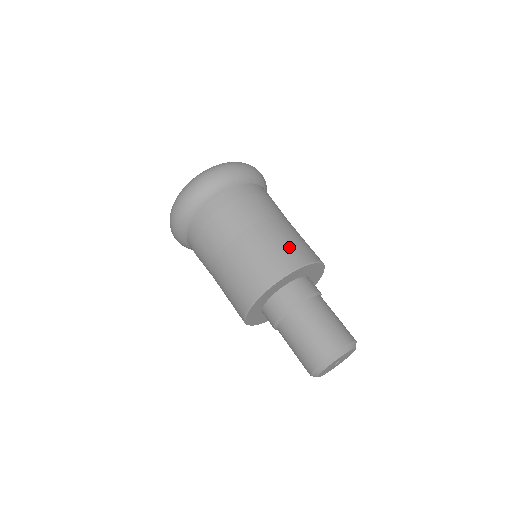
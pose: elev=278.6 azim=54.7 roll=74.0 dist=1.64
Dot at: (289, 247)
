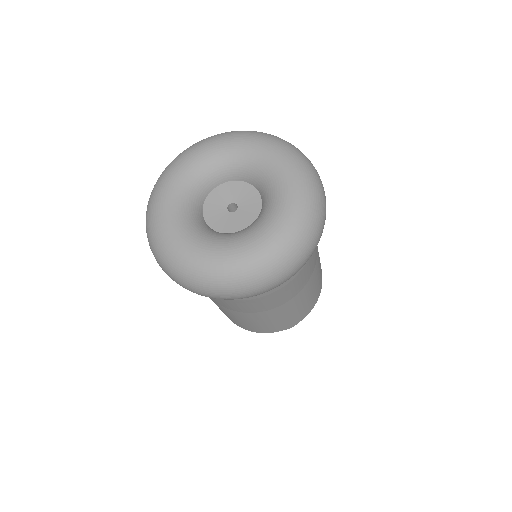
Dot at: (298, 313)
